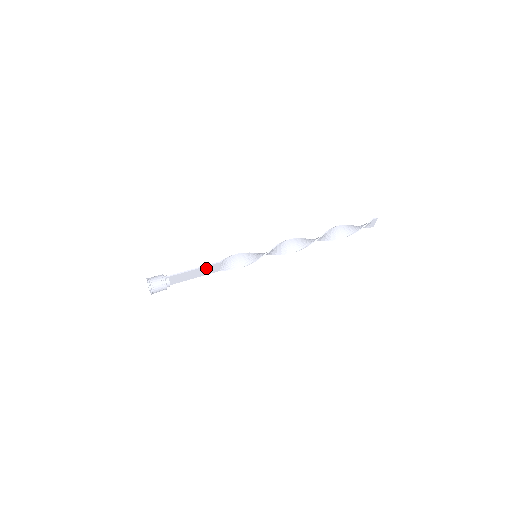
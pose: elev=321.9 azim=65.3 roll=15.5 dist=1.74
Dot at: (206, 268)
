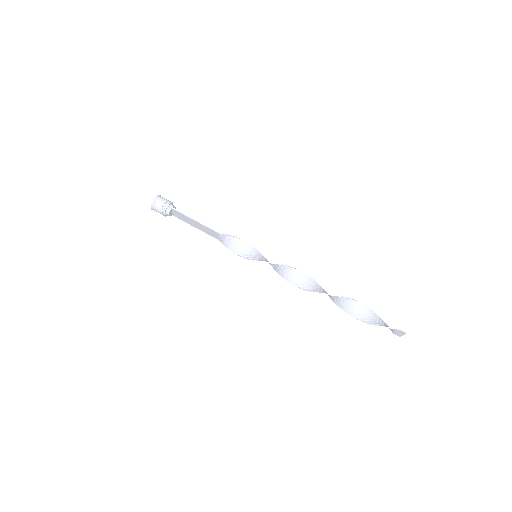
Dot at: (206, 227)
